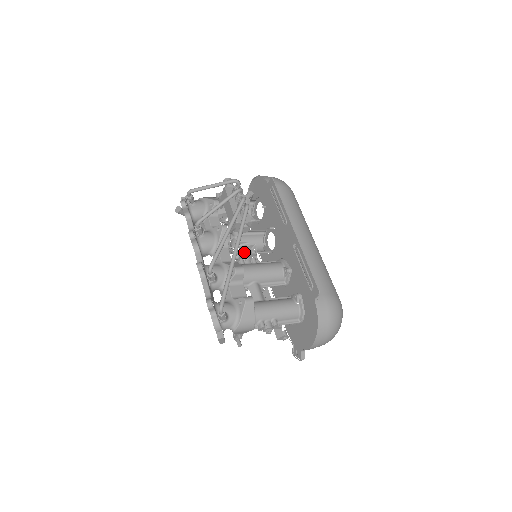
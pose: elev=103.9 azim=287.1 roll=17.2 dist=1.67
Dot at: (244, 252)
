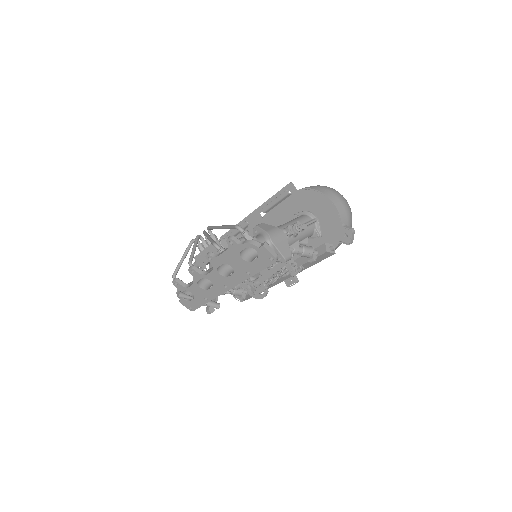
Dot at: occluded
